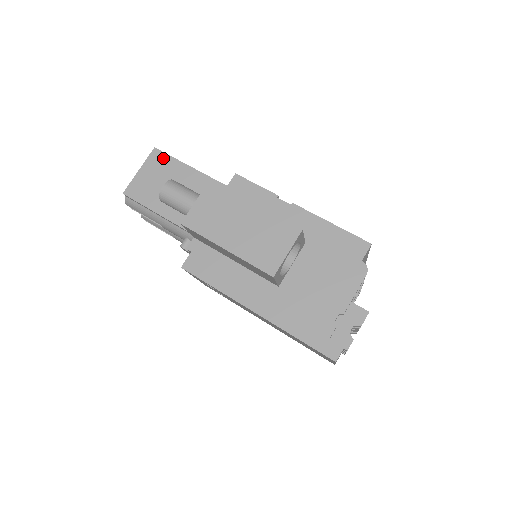
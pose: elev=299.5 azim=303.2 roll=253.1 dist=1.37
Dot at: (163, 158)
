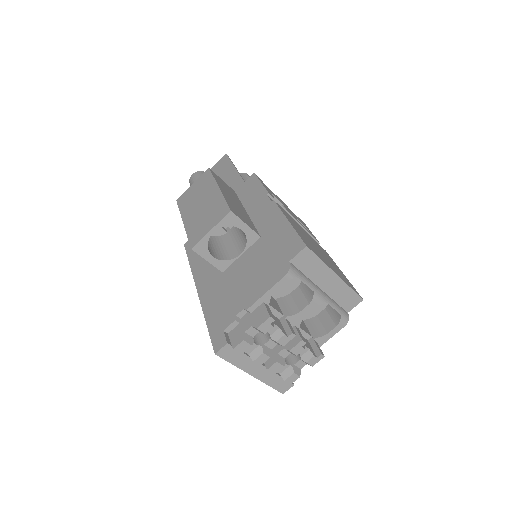
Dot at: (225, 161)
